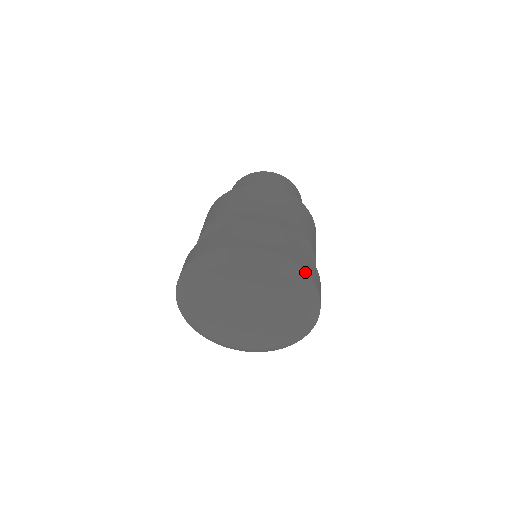
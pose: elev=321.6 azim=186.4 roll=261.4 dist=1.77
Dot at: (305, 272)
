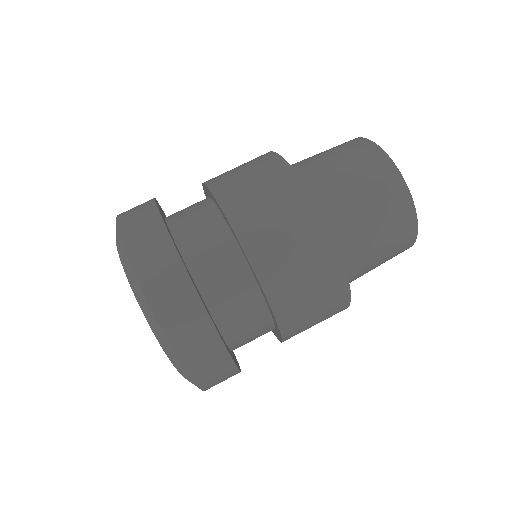
Dot at: (175, 353)
